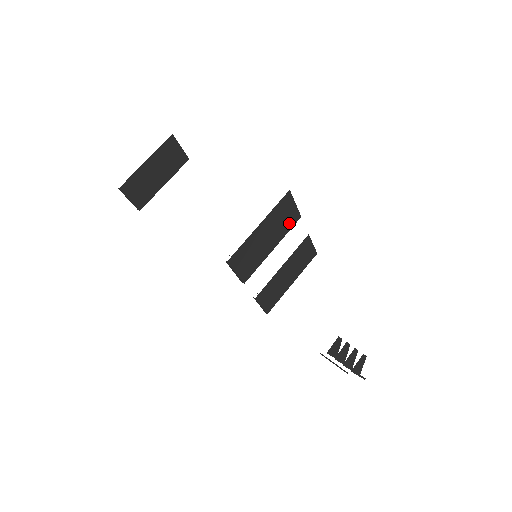
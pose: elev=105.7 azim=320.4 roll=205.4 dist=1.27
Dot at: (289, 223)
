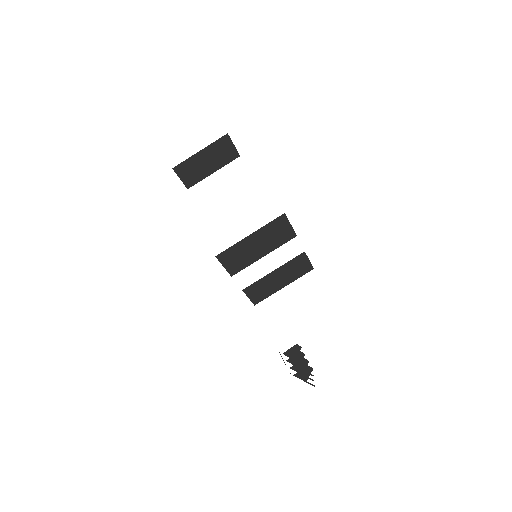
Dot at: (283, 239)
